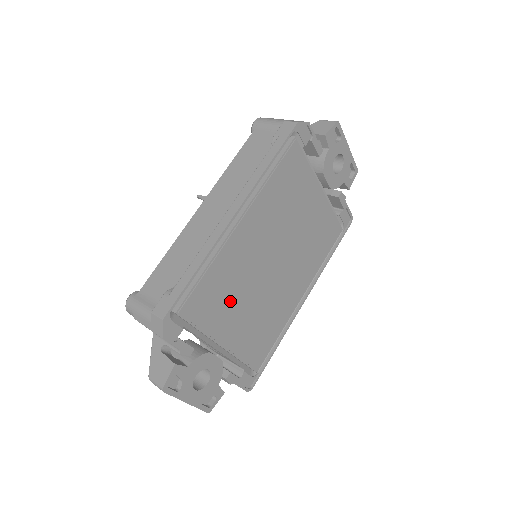
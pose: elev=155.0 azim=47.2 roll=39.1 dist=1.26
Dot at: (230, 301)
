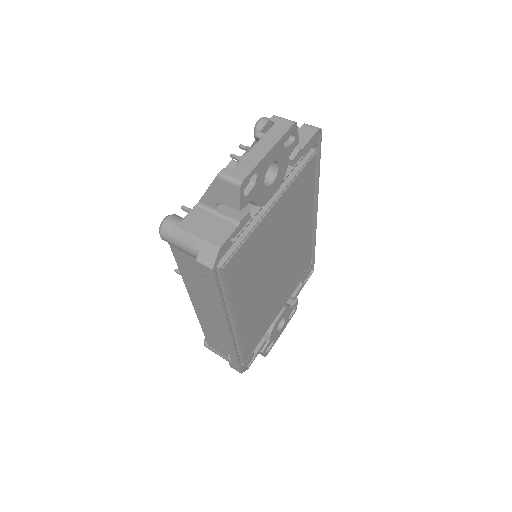
Dot at: (266, 315)
